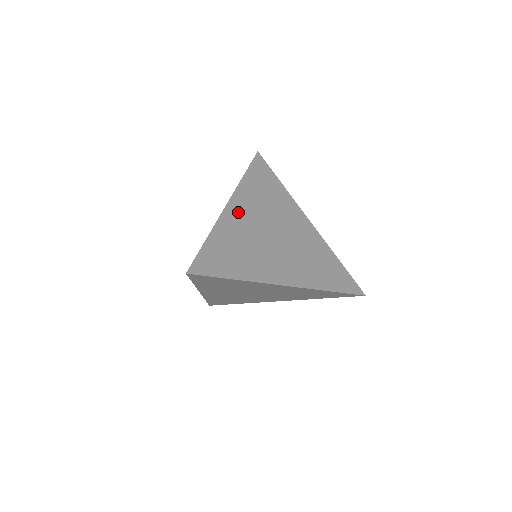
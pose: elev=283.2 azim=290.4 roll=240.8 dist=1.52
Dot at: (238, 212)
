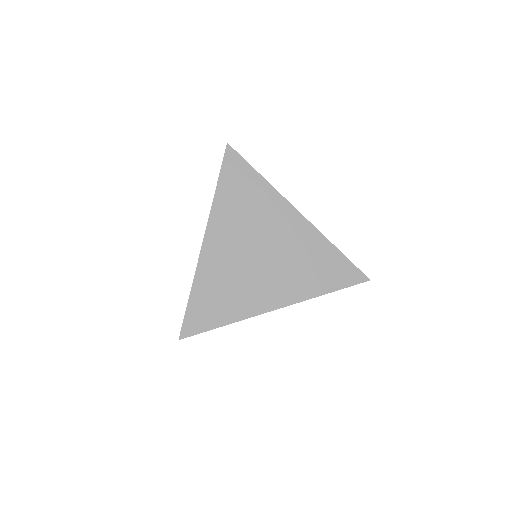
Dot at: occluded
